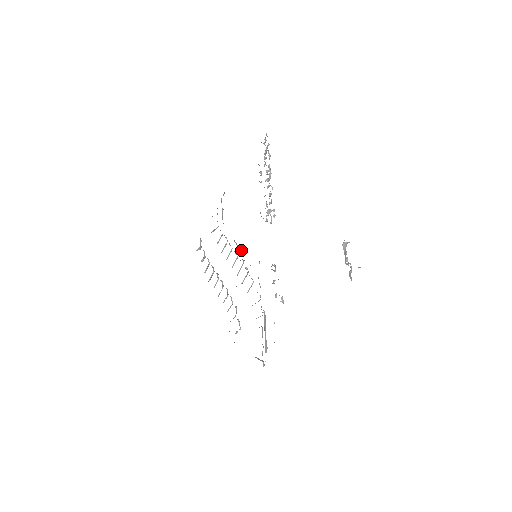
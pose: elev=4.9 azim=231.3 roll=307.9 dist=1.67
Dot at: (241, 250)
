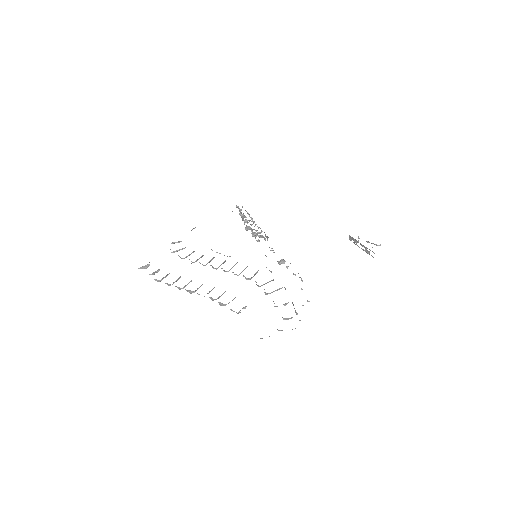
Dot at: (230, 256)
